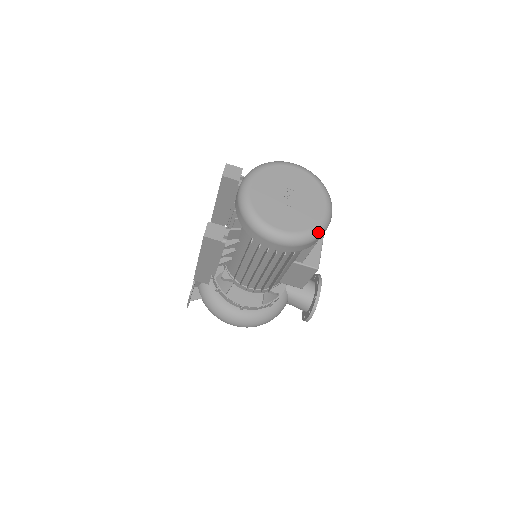
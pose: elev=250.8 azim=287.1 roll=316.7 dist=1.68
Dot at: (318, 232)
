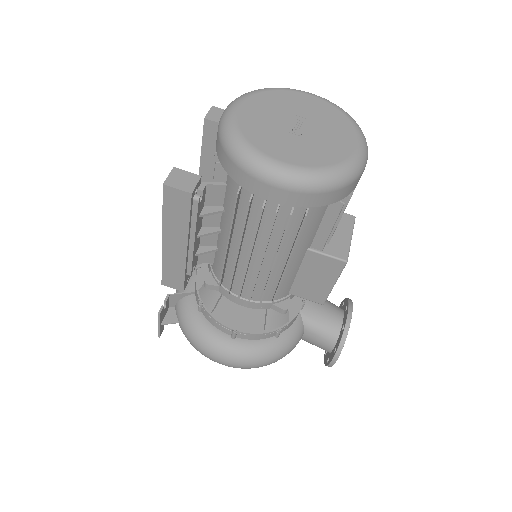
Dot at: (345, 173)
